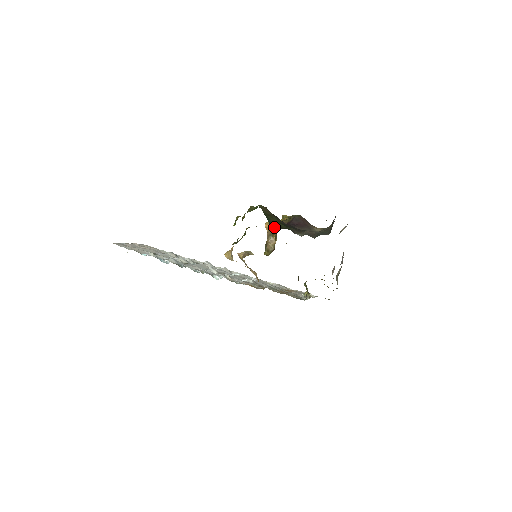
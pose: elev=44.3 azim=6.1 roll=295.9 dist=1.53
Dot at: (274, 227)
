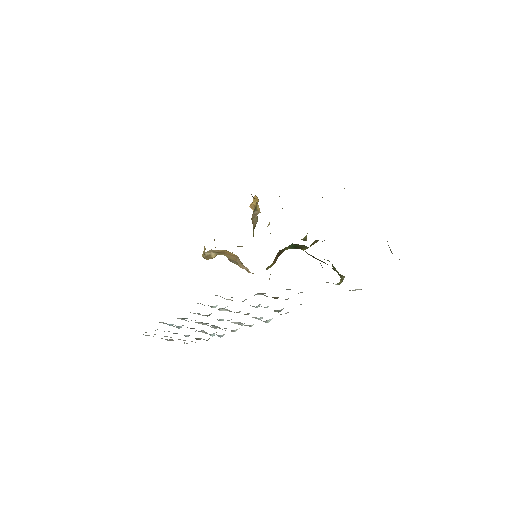
Dot at: (257, 199)
